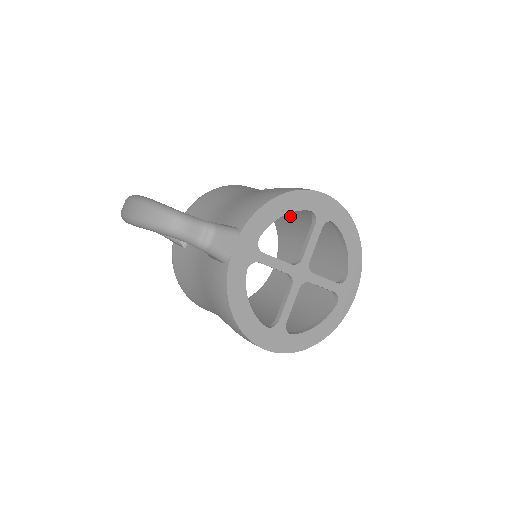
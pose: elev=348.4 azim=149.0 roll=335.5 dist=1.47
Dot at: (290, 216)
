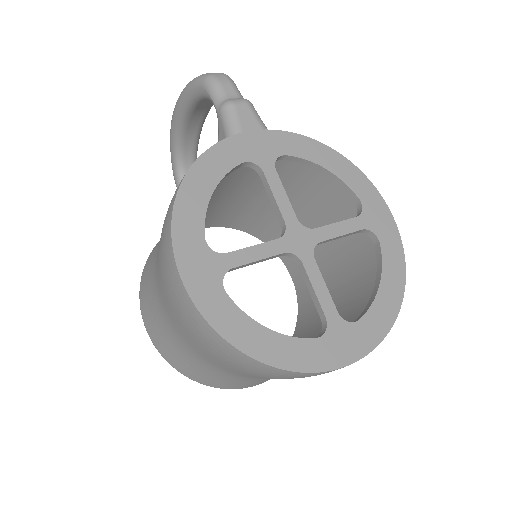
Dot at: occluded
